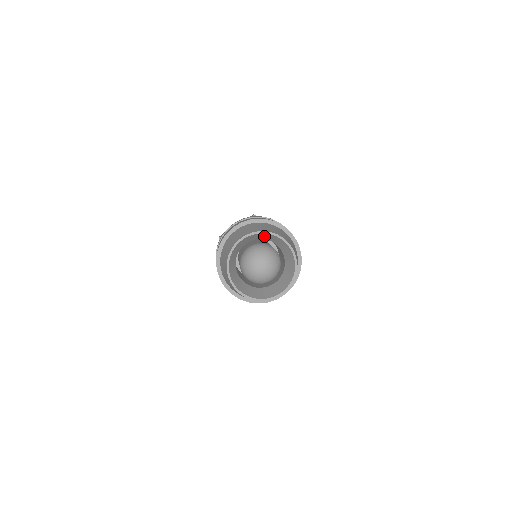
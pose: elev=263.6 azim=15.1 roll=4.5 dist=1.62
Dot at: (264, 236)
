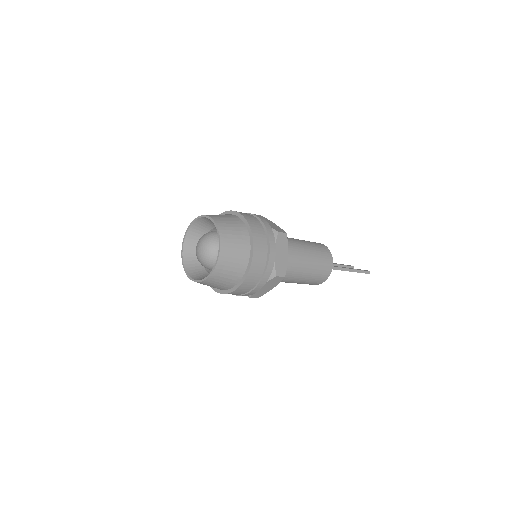
Dot at: (212, 222)
